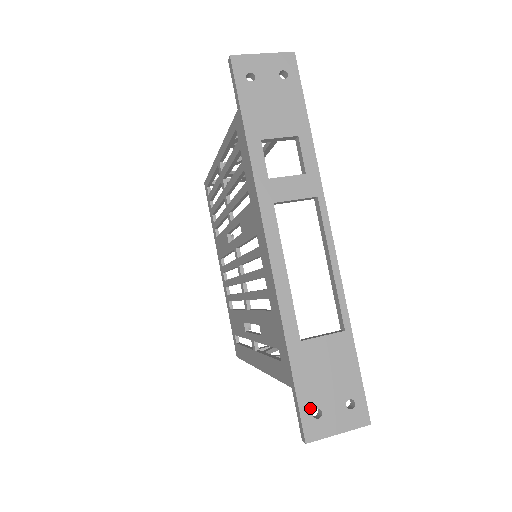
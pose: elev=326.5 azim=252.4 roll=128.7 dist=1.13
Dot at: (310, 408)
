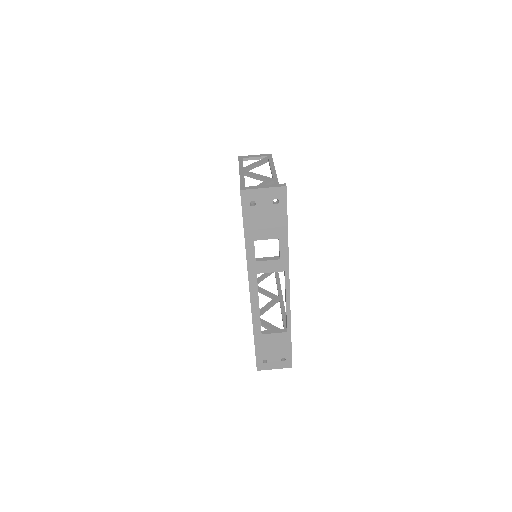
Dot at: (262, 359)
